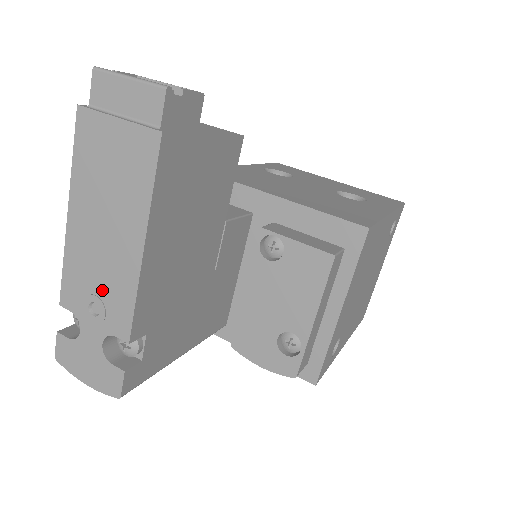
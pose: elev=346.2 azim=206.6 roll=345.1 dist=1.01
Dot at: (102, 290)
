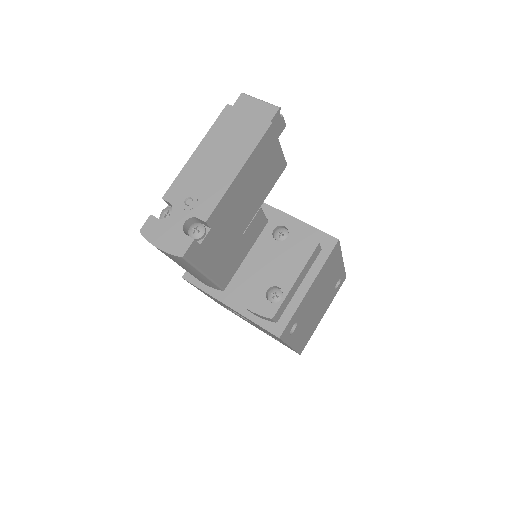
Dot at: (200, 191)
